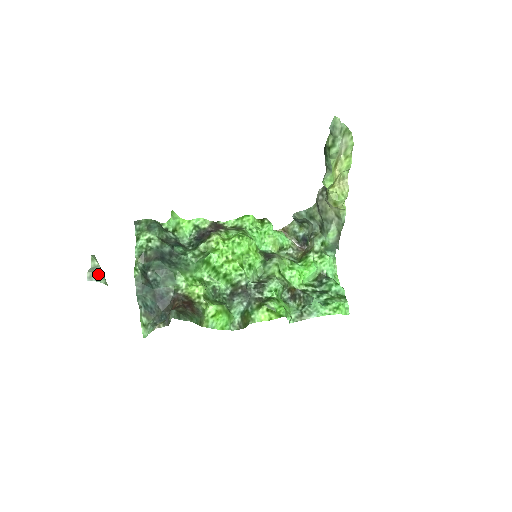
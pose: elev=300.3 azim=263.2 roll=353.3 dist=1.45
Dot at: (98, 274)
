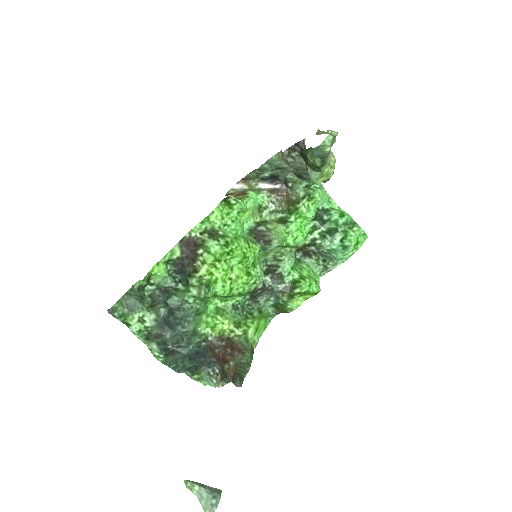
Dot at: (213, 501)
